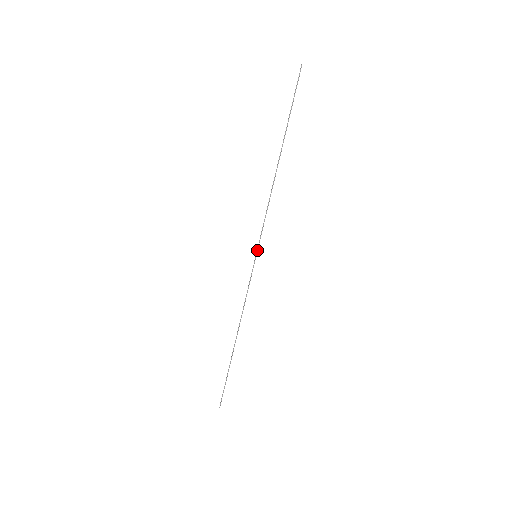
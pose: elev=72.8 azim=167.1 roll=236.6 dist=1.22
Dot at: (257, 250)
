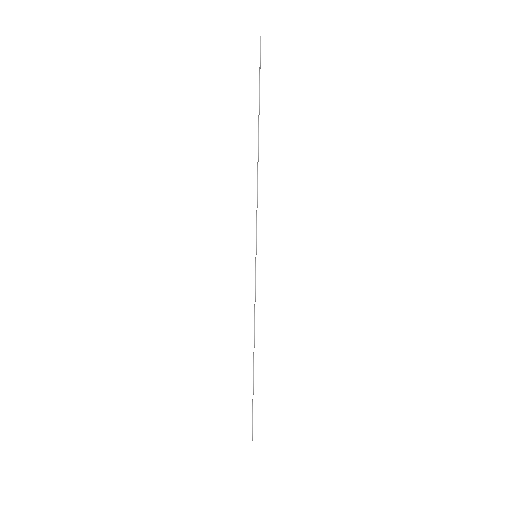
Dot at: (256, 249)
